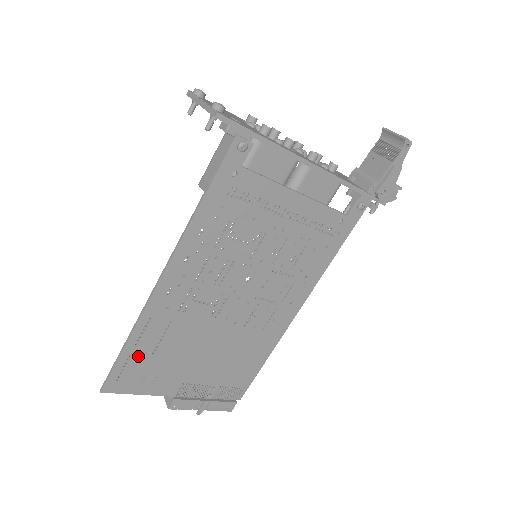
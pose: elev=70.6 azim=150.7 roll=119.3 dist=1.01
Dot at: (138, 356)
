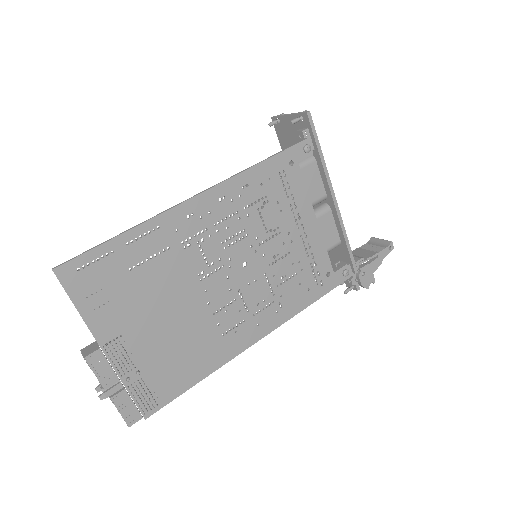
Dot at: (117, 259)
